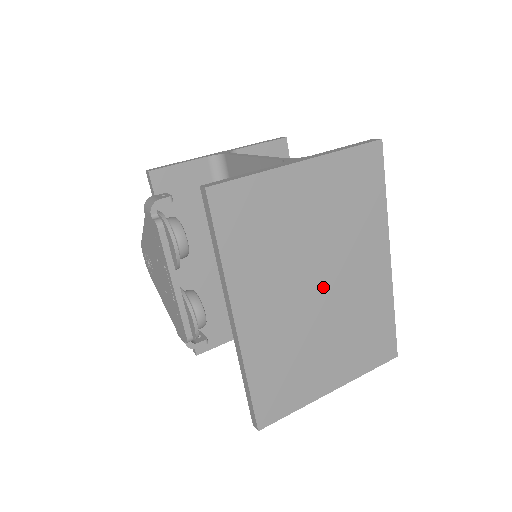
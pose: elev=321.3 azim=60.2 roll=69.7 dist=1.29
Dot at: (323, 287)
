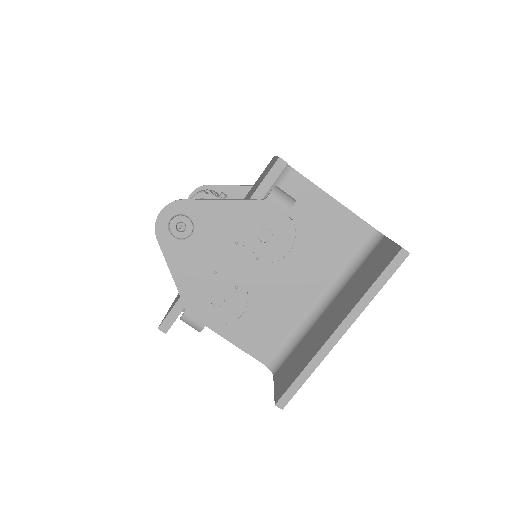
Dot at: occluded
